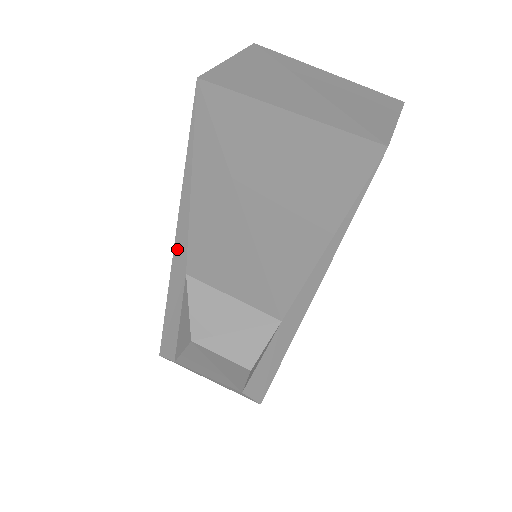
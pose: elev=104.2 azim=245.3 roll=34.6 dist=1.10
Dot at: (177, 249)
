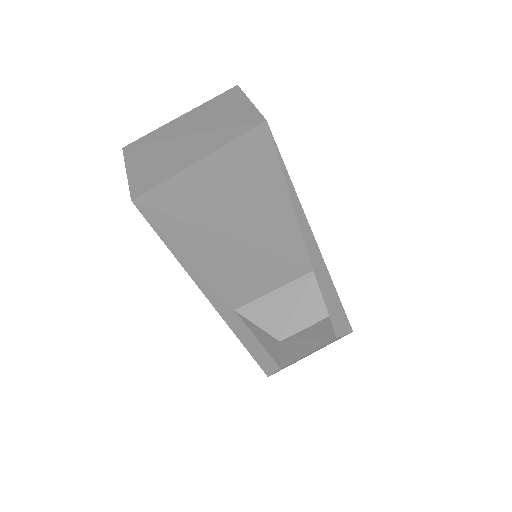
Dot at: (214, 303)
